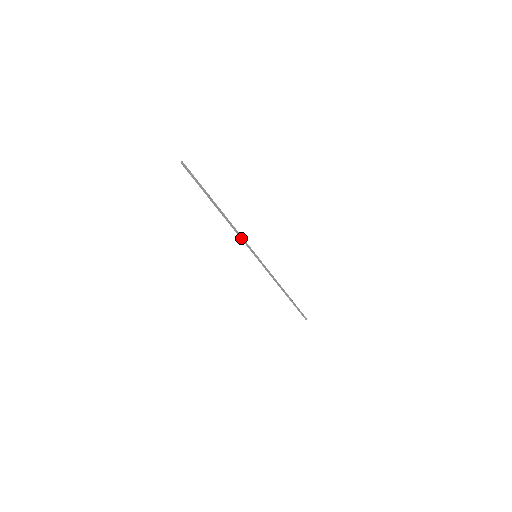
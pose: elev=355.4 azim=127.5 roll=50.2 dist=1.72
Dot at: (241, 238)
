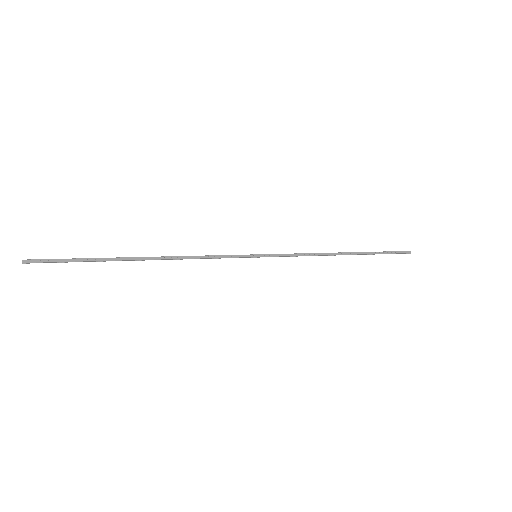
Dot at: (210, 258)
